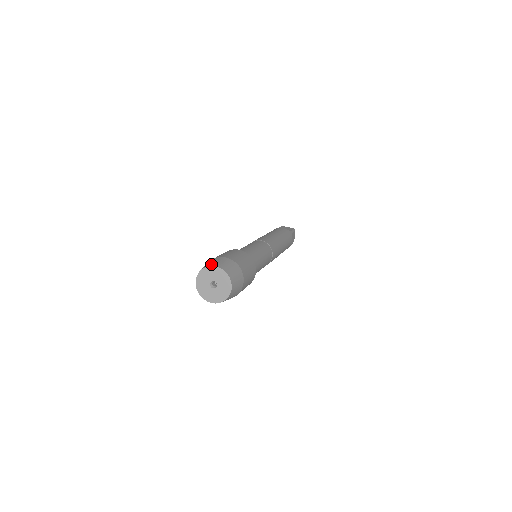
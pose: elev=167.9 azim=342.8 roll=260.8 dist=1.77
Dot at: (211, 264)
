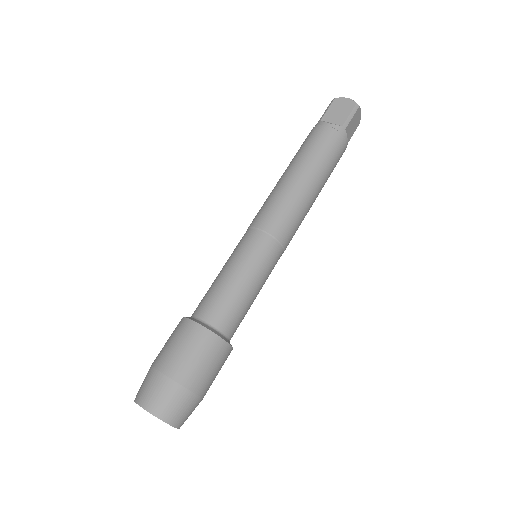
Dot at: (141, 400)
